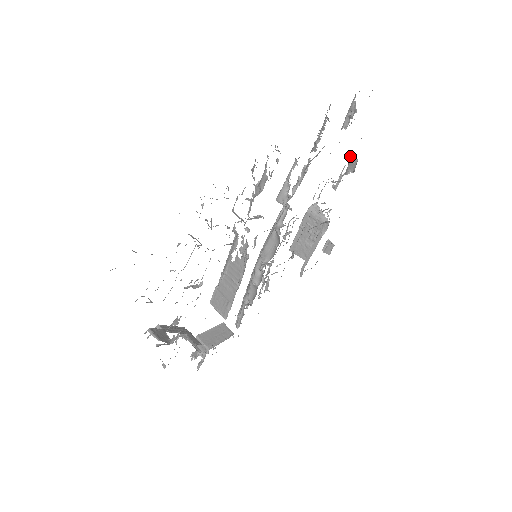
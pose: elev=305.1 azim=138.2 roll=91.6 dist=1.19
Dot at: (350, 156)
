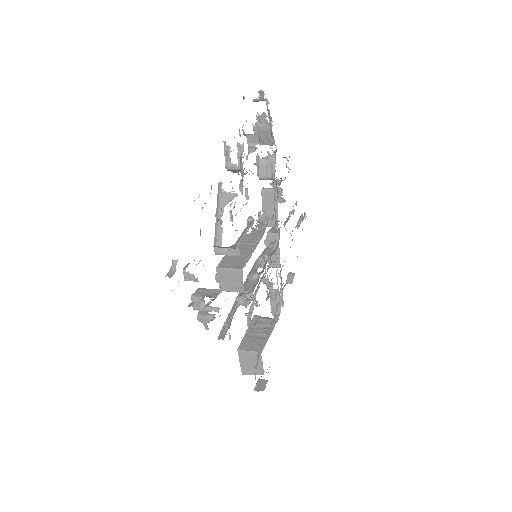
Dot at: (288, 274)
